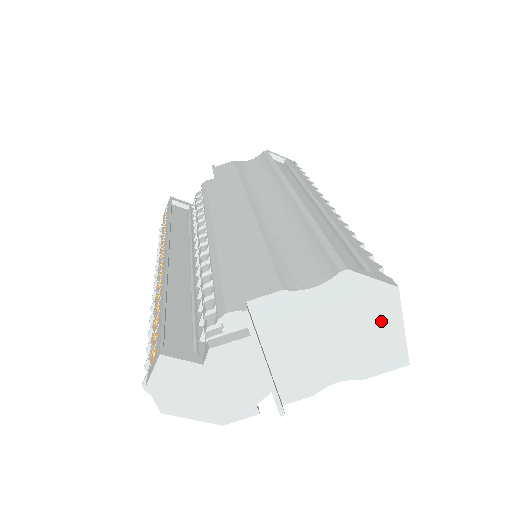
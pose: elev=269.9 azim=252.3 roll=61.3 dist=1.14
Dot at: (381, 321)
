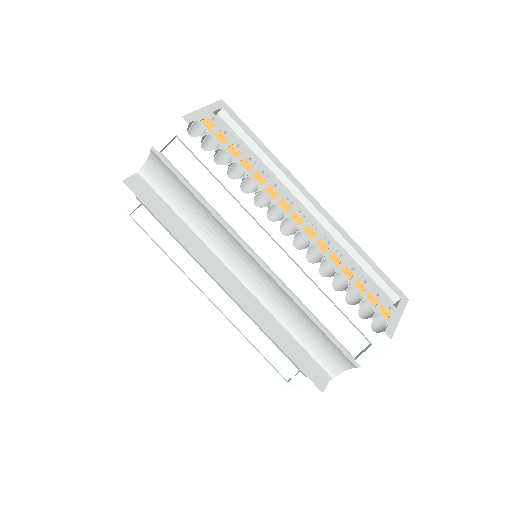
Dot at: occluded
